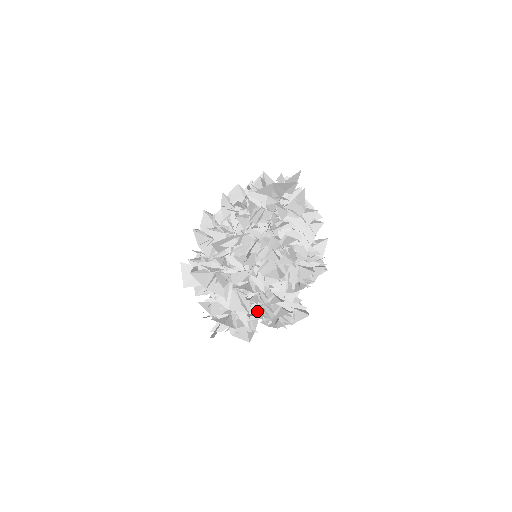
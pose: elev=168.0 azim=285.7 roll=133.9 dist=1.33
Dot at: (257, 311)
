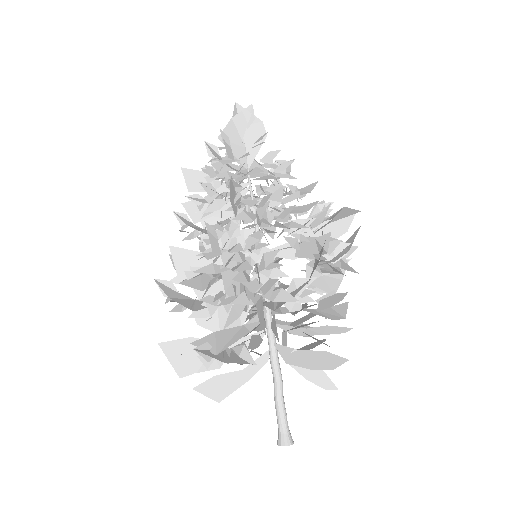
Dot at: occluded
